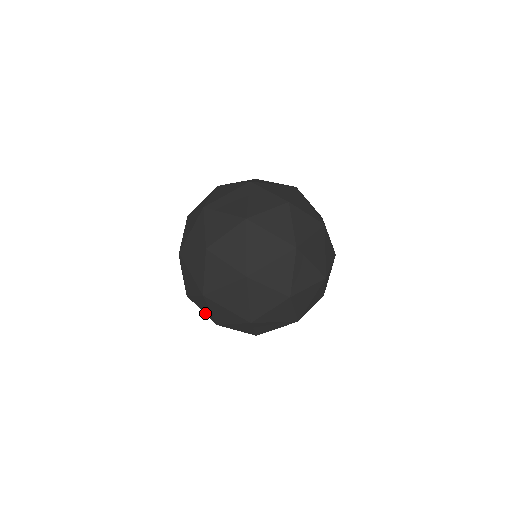
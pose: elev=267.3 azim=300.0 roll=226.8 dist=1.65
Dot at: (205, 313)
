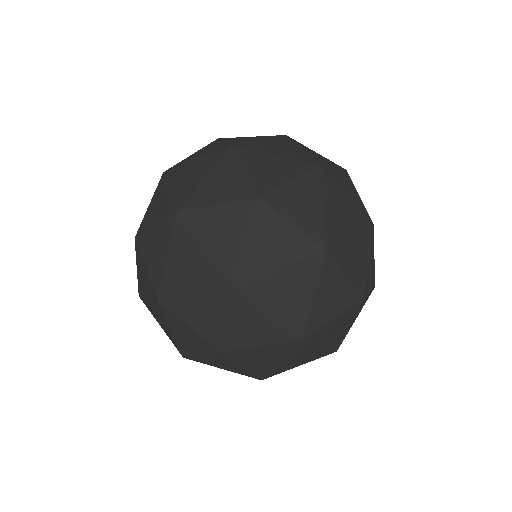
Dot at: occluded
